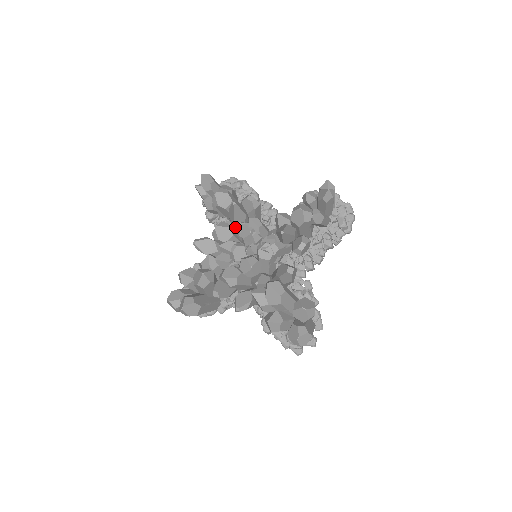
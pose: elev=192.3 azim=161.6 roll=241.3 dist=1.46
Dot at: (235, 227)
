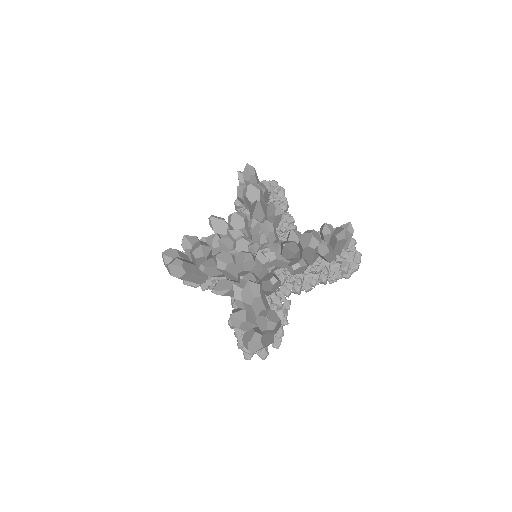
Dot at: (250, 221)
